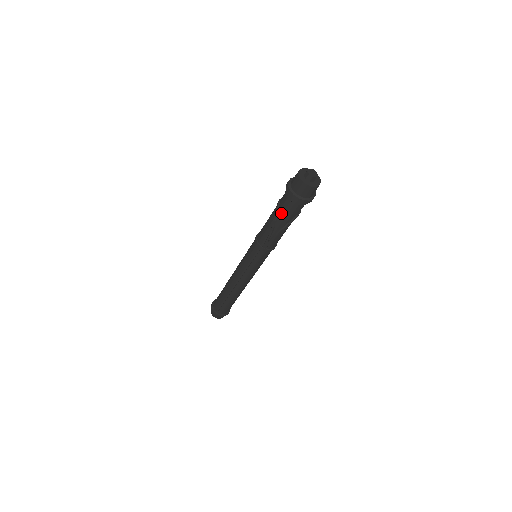
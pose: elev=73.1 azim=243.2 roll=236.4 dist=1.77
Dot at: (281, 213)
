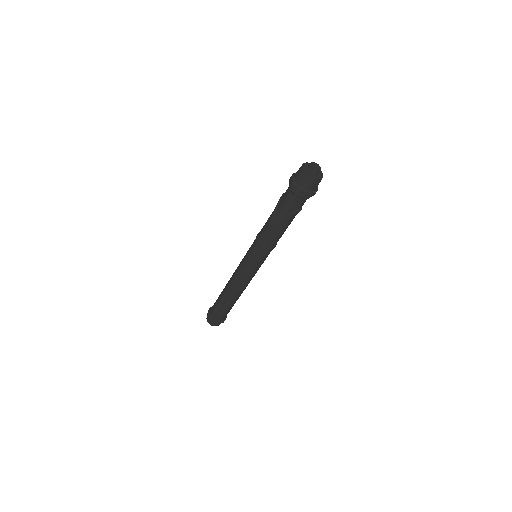
Dot at: (281, 204)
